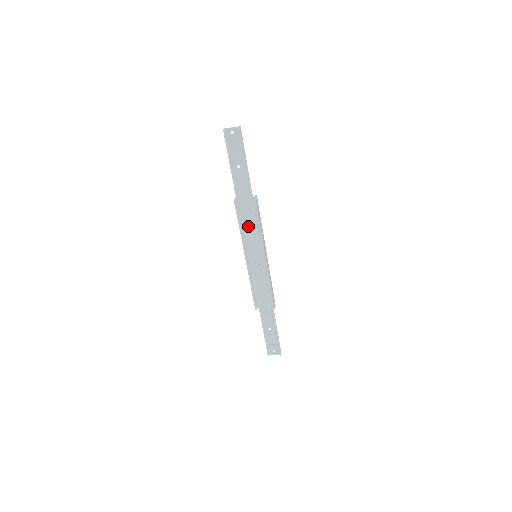
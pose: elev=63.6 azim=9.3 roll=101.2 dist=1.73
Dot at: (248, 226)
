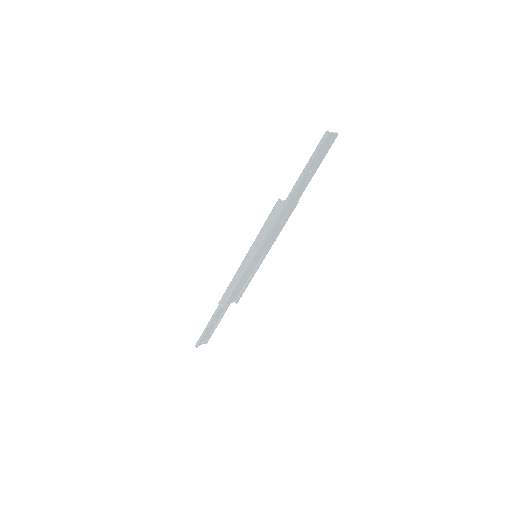
Dot at: (276, 229)
